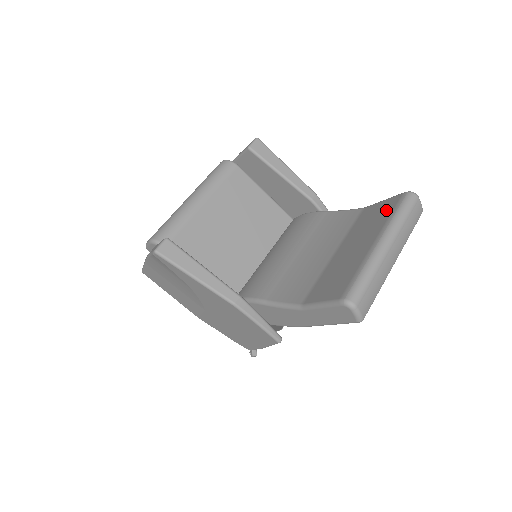
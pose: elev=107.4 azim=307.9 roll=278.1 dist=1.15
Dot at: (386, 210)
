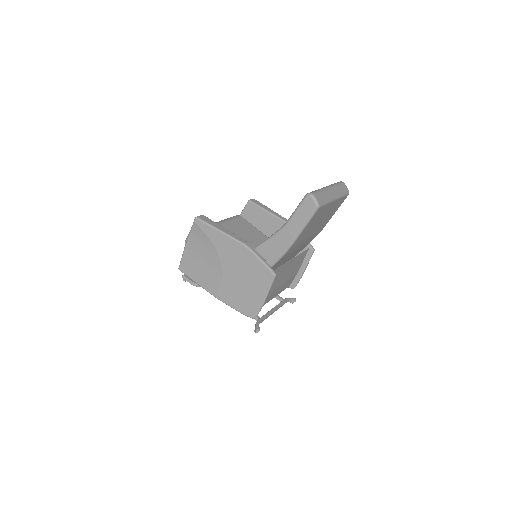
Dot at: occluded
